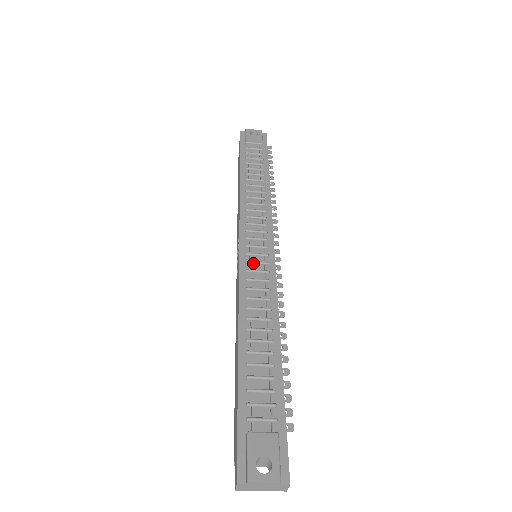
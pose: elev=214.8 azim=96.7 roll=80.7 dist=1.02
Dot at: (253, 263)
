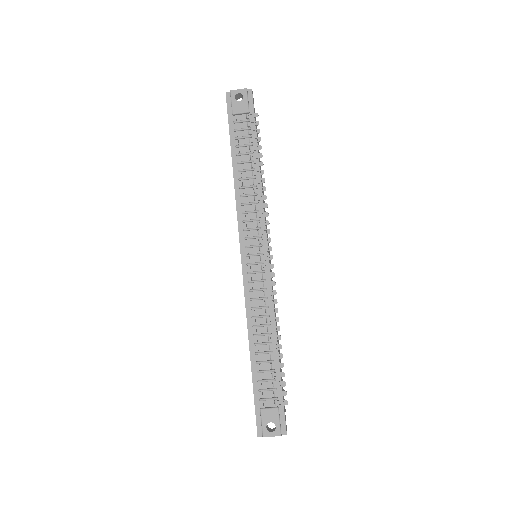
Dot at: (253, 273)
